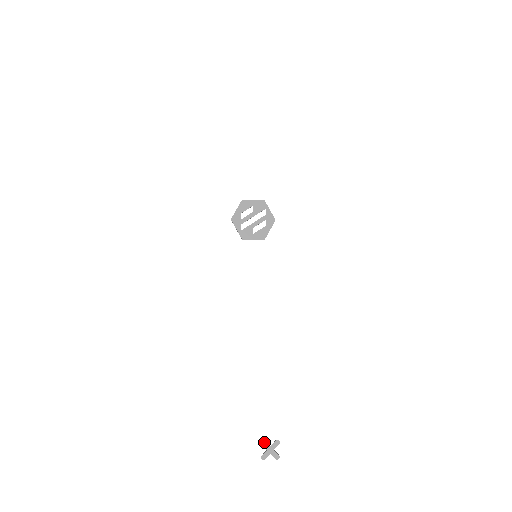
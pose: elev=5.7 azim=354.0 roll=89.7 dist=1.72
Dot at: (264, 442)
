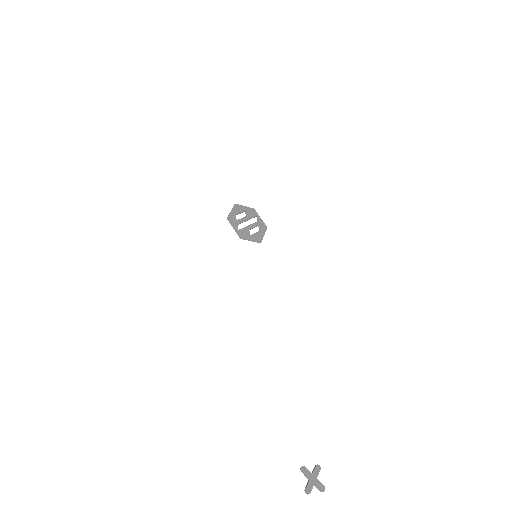
Dot at: (304, 468)
